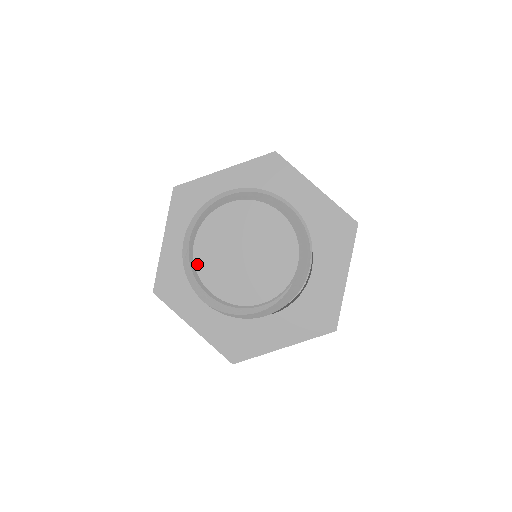
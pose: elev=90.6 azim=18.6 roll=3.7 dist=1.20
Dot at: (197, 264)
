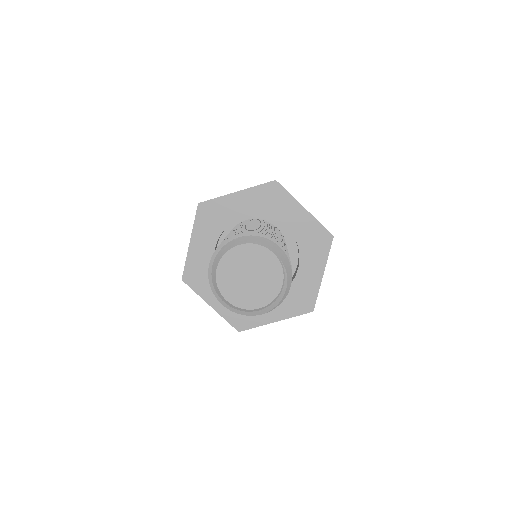
Dot at: (239, 306)
